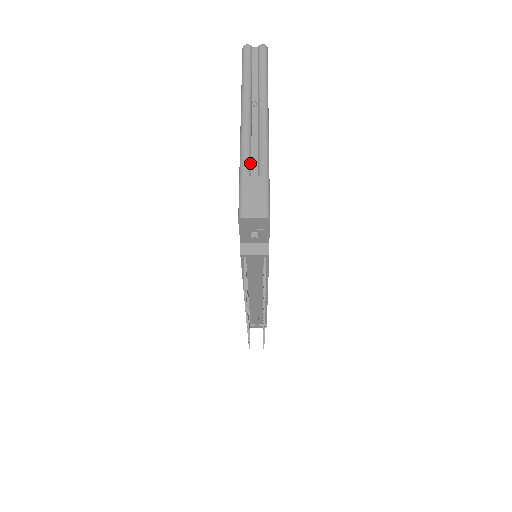
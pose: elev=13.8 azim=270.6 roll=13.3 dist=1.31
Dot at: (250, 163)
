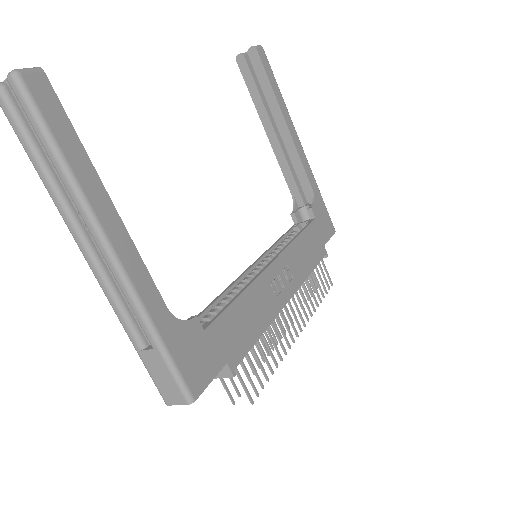
Dot at: (134, 328)
